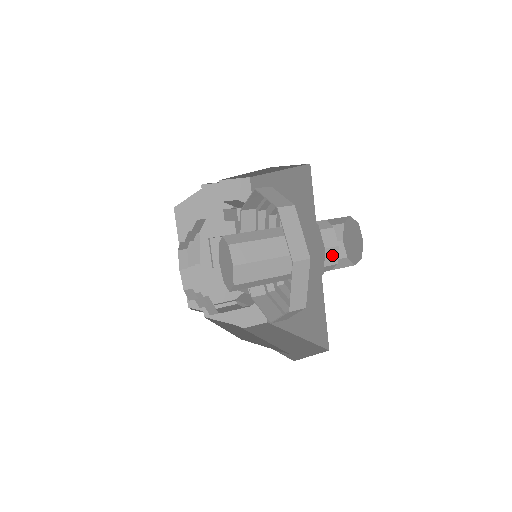
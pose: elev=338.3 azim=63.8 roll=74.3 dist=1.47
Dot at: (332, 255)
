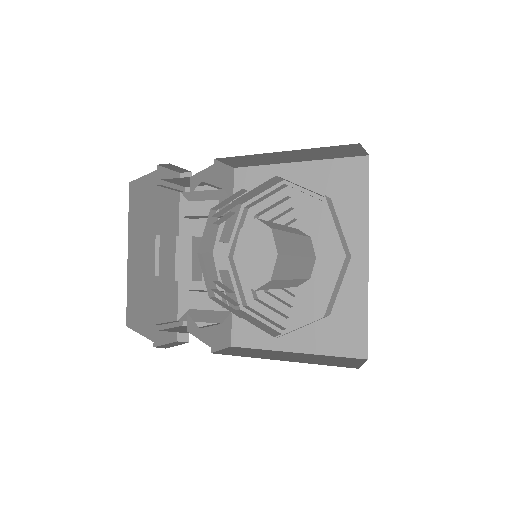
Dot at: occluded
